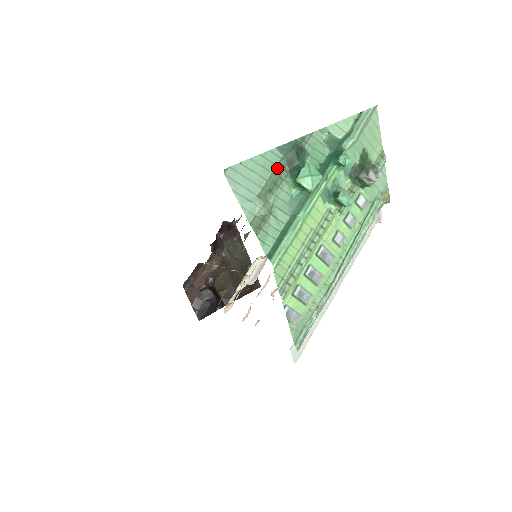
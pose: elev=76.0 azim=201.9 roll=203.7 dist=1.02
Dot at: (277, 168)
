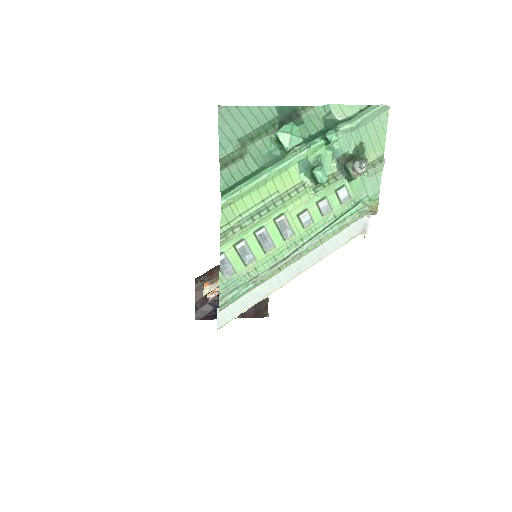
Dot at: (268, 123)
